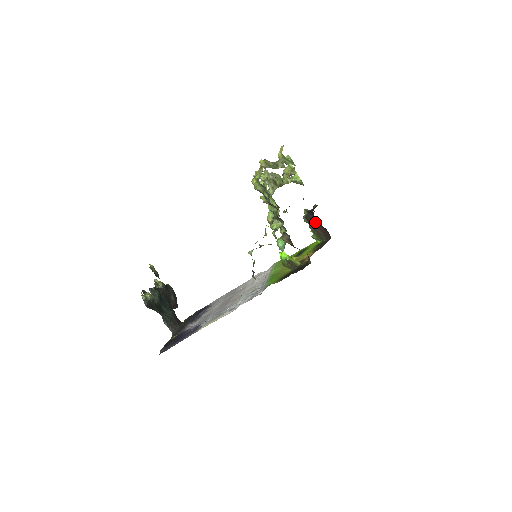
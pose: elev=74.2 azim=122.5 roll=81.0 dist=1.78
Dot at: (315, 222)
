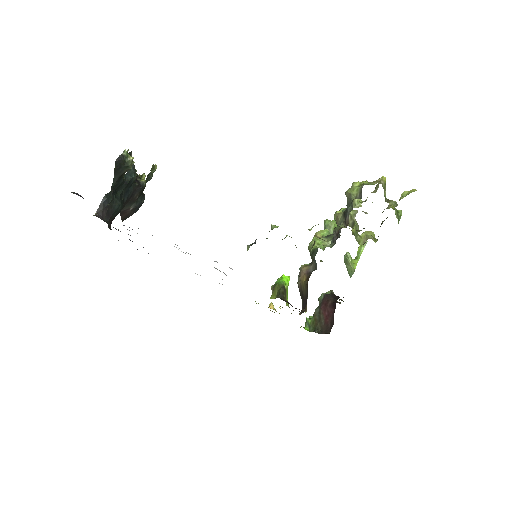
Dot at: (330, 306)
